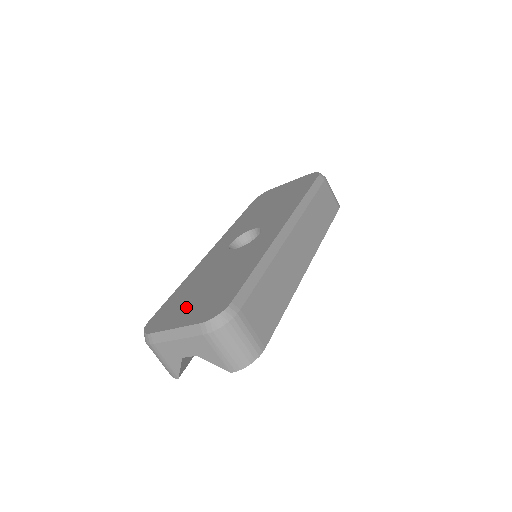
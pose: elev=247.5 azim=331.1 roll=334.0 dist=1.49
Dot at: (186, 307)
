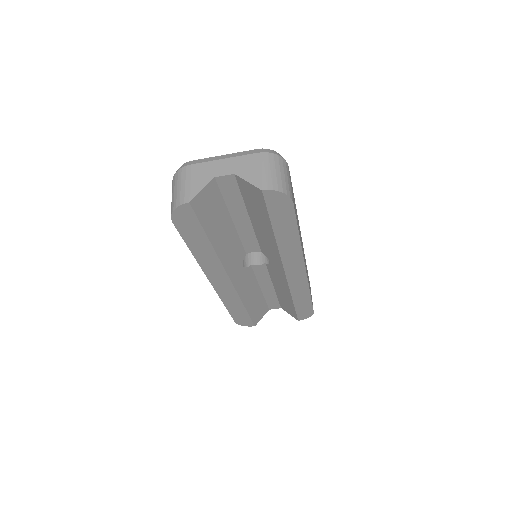
Dot at: occluded
